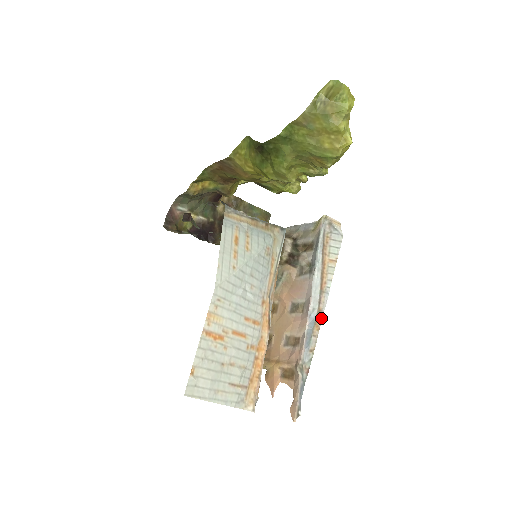
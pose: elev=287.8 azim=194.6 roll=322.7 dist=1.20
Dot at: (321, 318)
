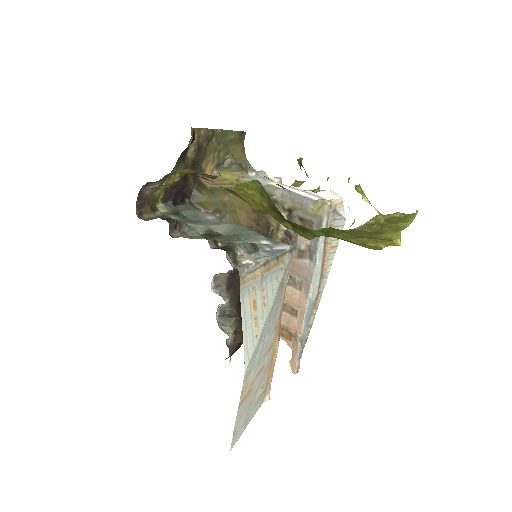
Dot at: (319, 299)
